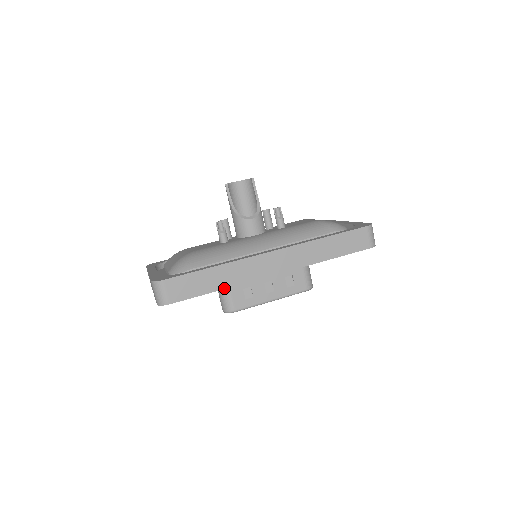
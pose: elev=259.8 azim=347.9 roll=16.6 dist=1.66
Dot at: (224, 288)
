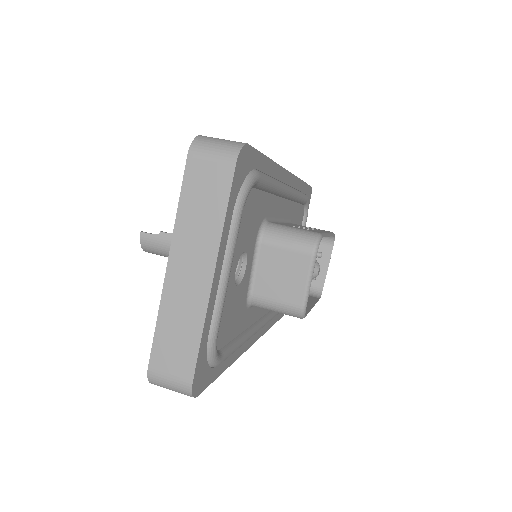
Dot at: (271, 161)
